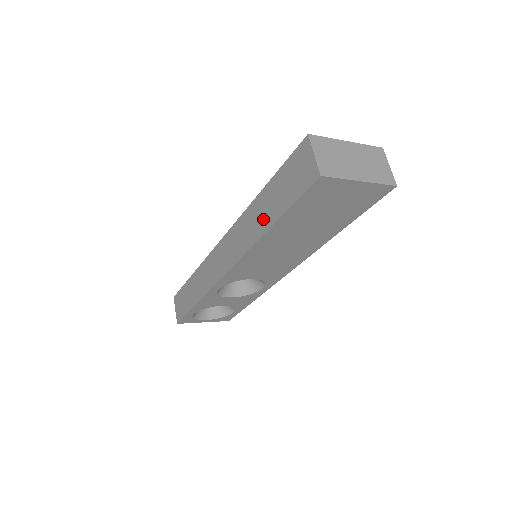
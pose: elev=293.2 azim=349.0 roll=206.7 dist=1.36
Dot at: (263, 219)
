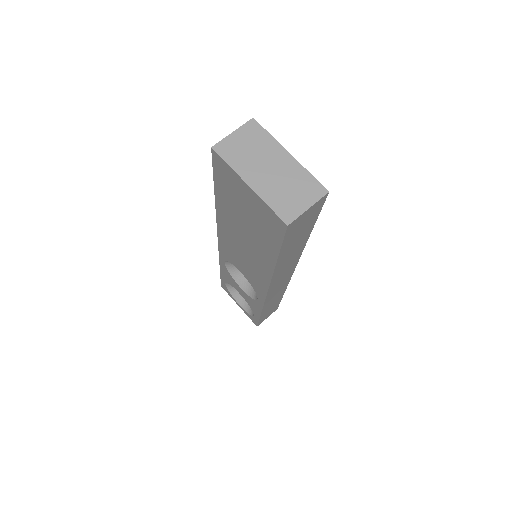
Dot at: occluded
